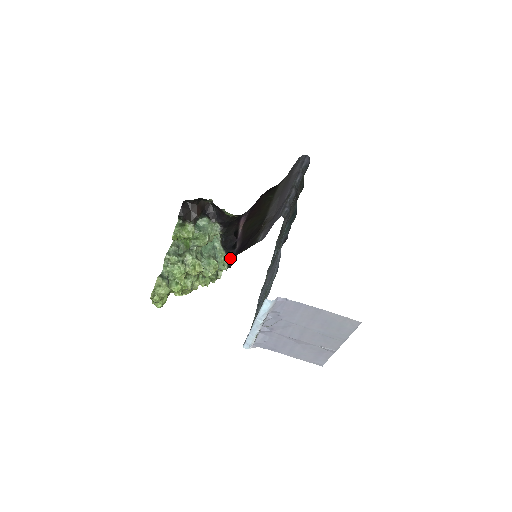
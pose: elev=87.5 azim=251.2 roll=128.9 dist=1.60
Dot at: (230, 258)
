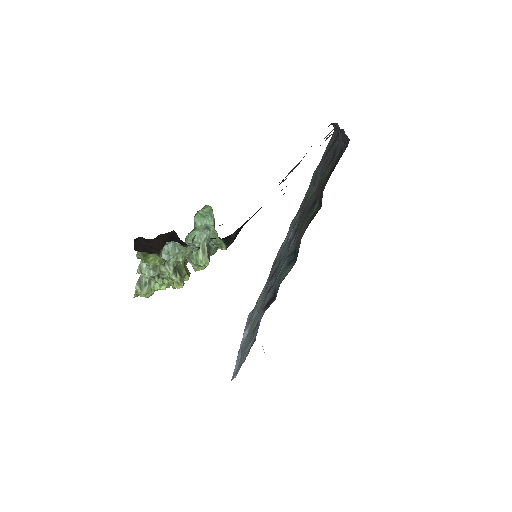
Dot at: (228, 241)
